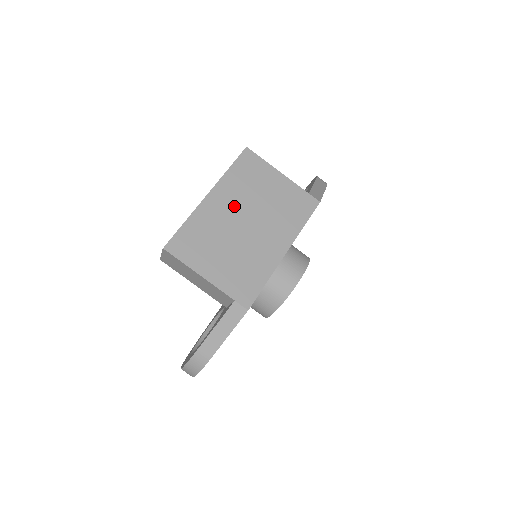
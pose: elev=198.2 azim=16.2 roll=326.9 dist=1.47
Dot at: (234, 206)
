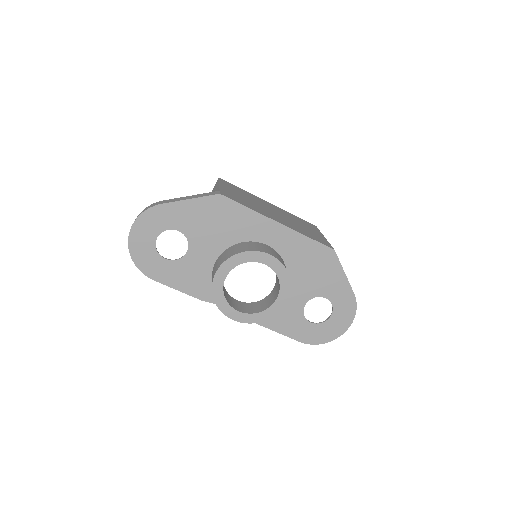
Dot at: (276, 210)
